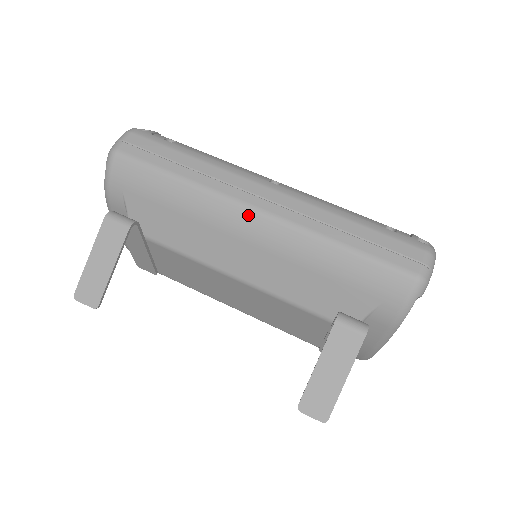
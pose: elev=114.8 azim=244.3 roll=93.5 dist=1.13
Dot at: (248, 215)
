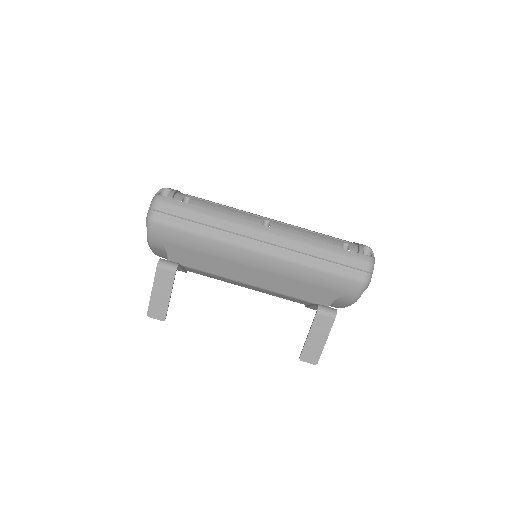
Dot at: (254, 254)
